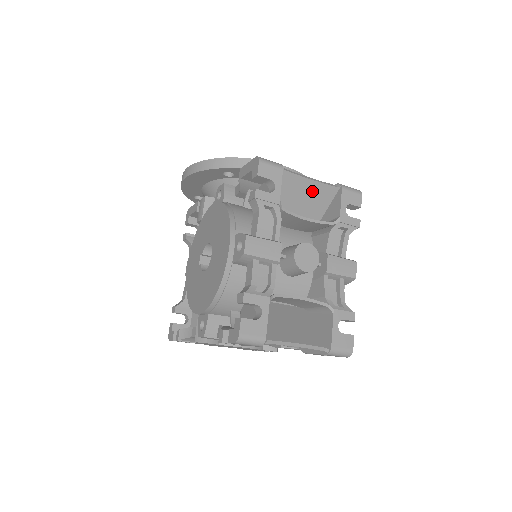
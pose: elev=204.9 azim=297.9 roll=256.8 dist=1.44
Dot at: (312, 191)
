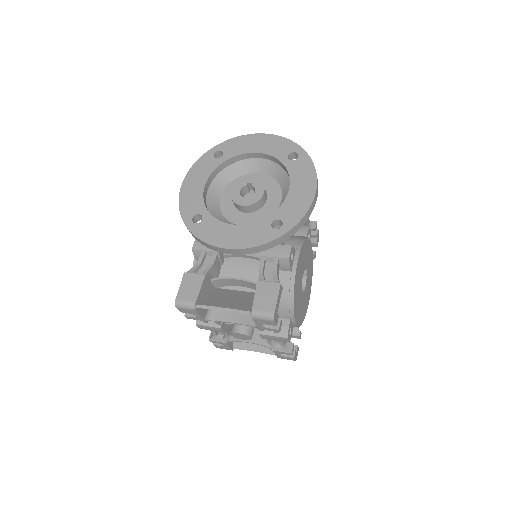
Dot at: occluded
